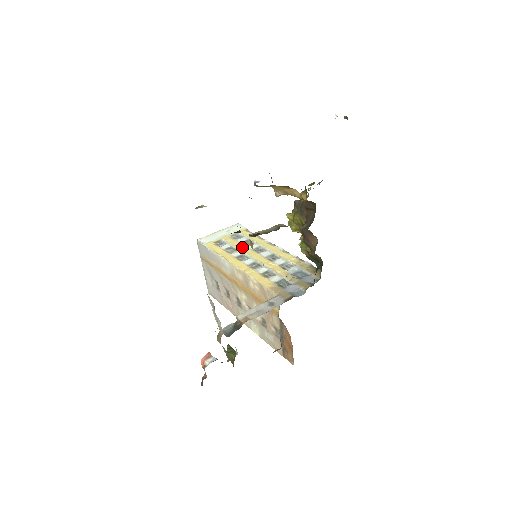
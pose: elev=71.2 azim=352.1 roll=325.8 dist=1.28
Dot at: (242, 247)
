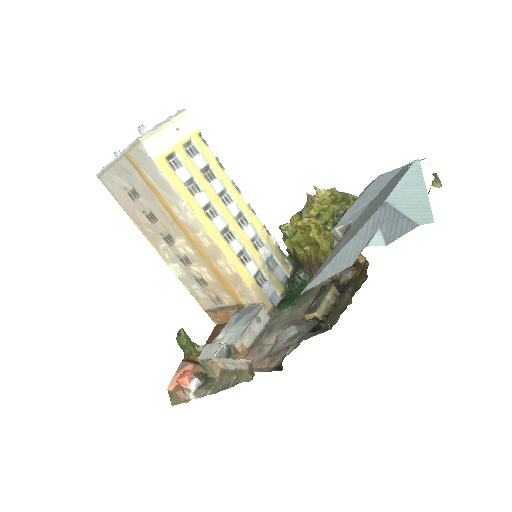
Dot at: (206, 186)
